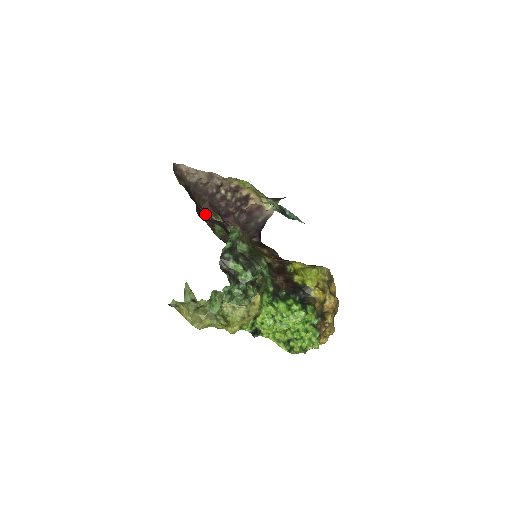
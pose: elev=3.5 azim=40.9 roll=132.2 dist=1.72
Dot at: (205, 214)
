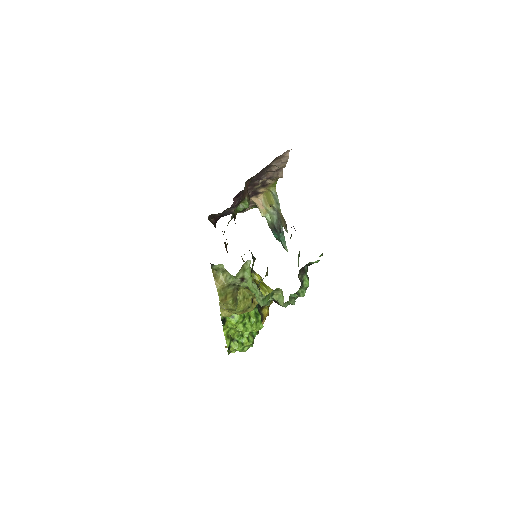
Dot at: (244, 190)
